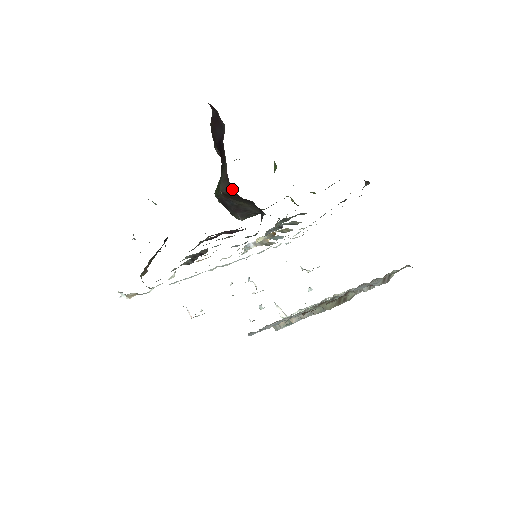
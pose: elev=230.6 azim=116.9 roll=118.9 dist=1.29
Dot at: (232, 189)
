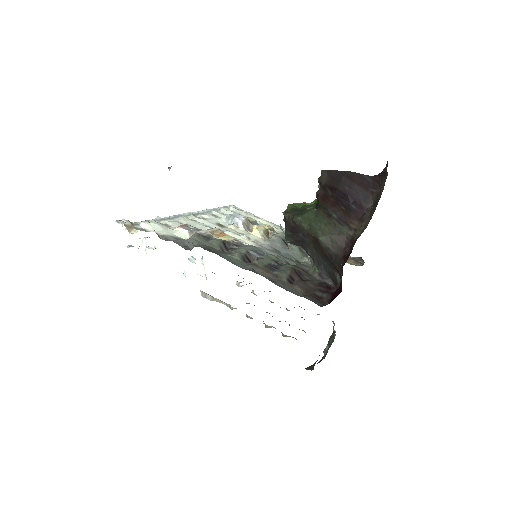
Dot at: (339, 260)
